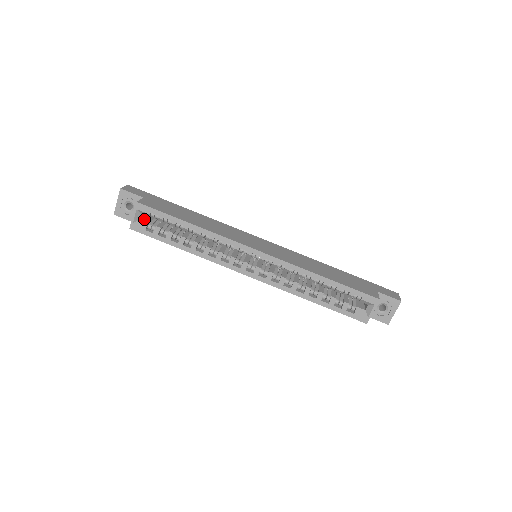
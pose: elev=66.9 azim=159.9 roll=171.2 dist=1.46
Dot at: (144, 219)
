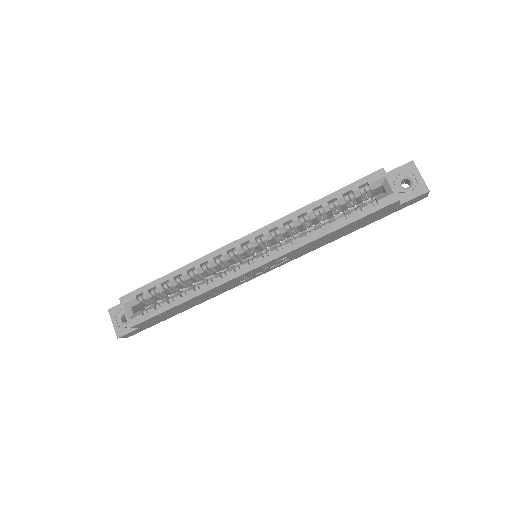
Dot at: occluded
